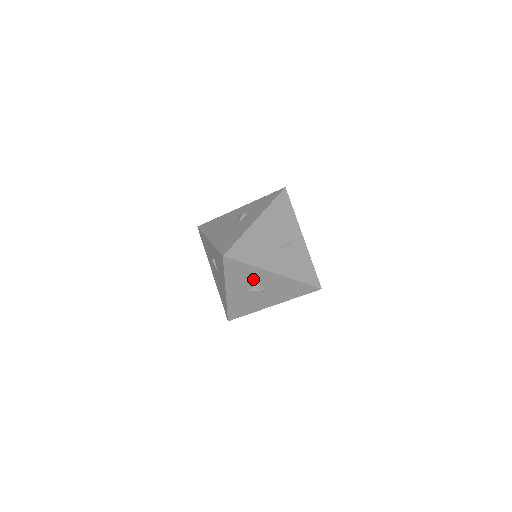
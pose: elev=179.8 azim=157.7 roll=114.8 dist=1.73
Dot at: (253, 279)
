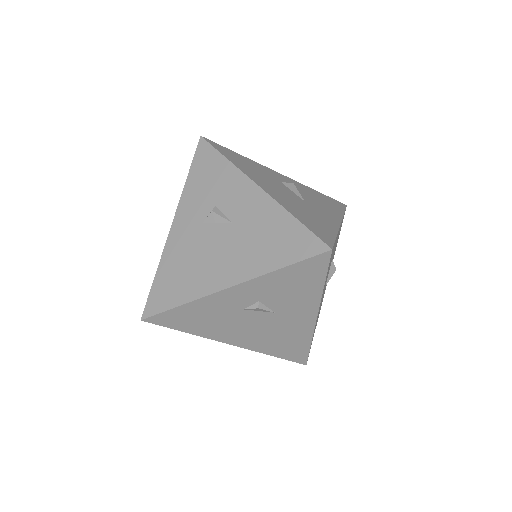
Dot at: occluded
